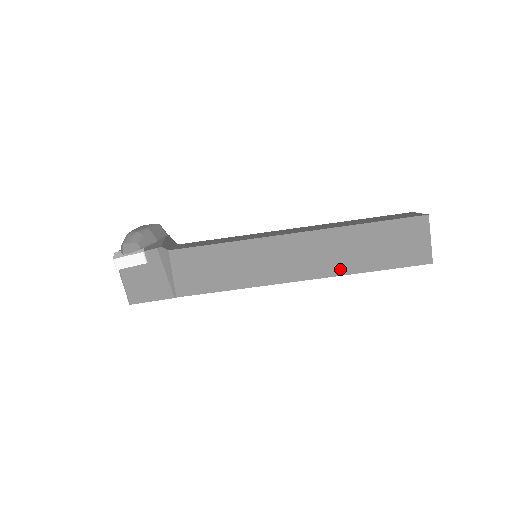
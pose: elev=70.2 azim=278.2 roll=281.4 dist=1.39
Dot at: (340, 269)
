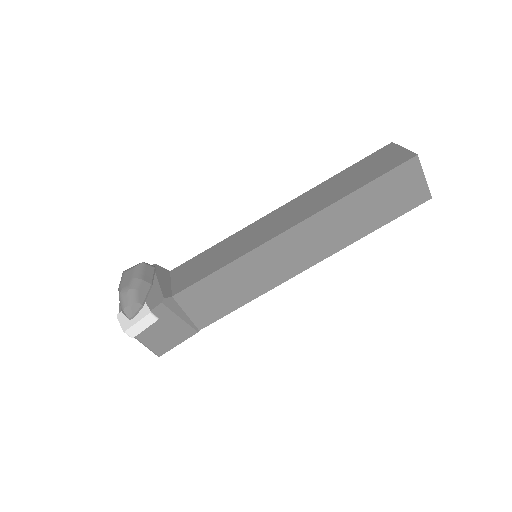
Dot at: (345, 241)
